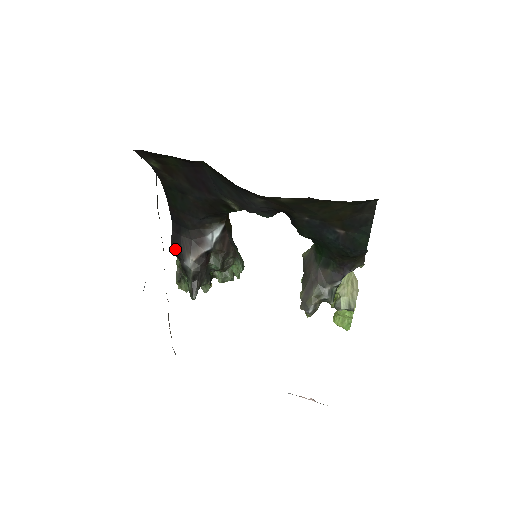
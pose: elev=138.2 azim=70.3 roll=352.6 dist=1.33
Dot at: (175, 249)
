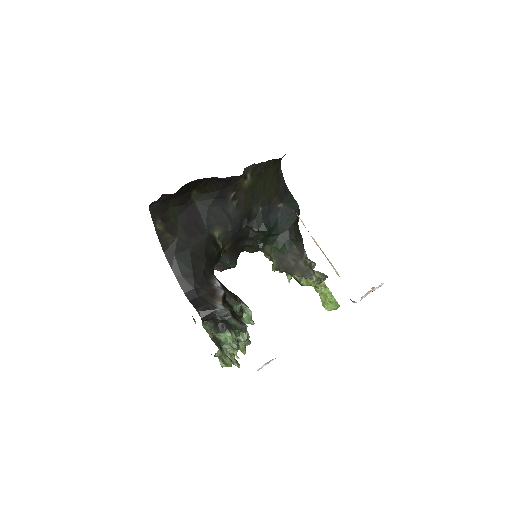
Dot at: (202, 309)
